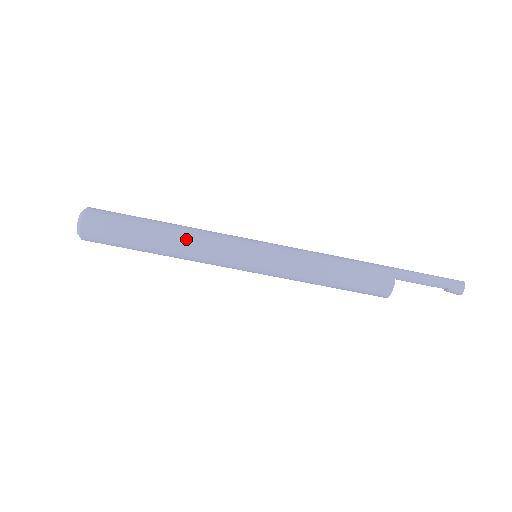
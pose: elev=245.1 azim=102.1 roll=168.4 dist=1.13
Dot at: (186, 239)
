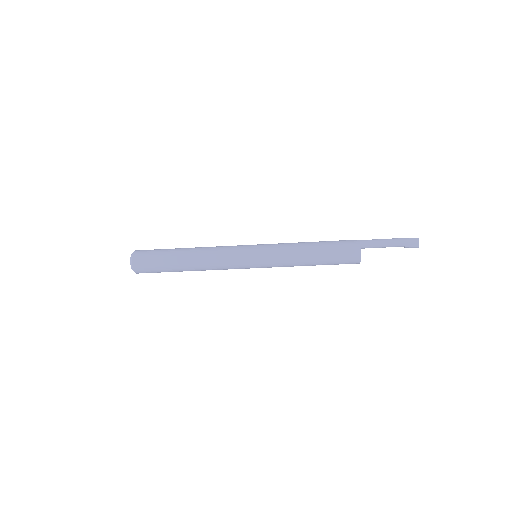
Dot at: (203, 258)
